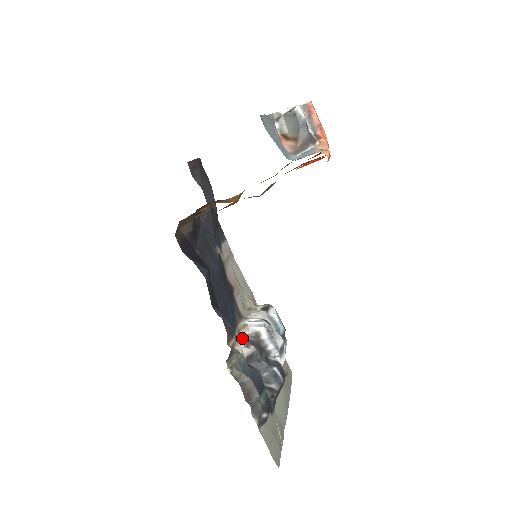
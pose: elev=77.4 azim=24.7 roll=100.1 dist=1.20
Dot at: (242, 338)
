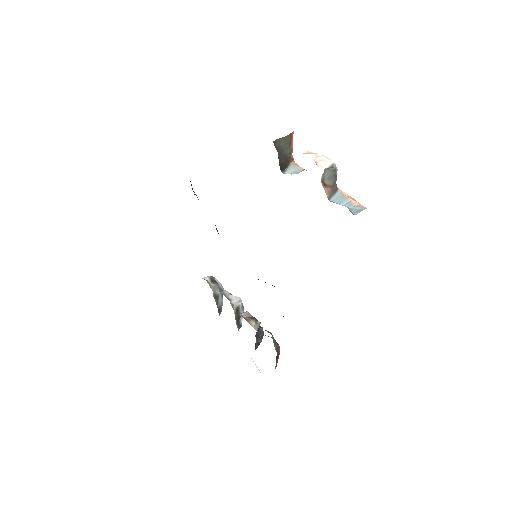
Dot at: (246, 318)
